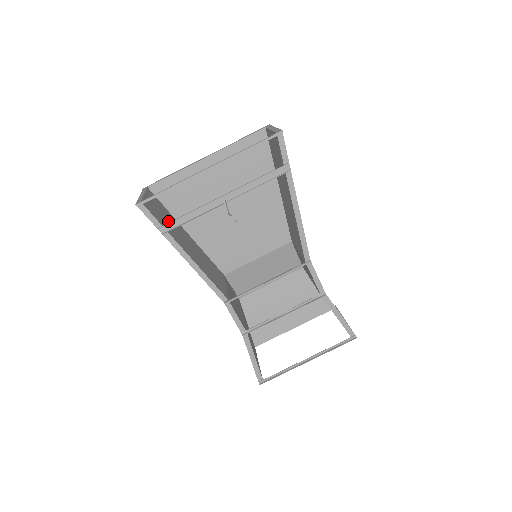
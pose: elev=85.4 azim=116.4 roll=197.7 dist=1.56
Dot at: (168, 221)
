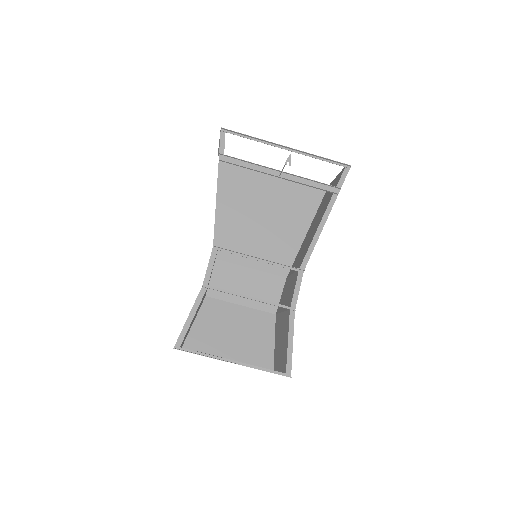
Dot at: occluded
